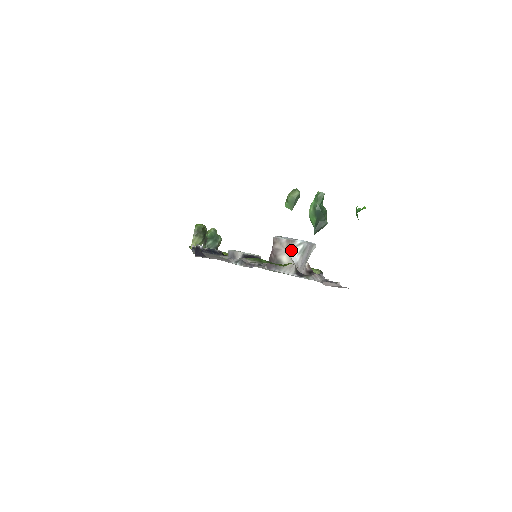
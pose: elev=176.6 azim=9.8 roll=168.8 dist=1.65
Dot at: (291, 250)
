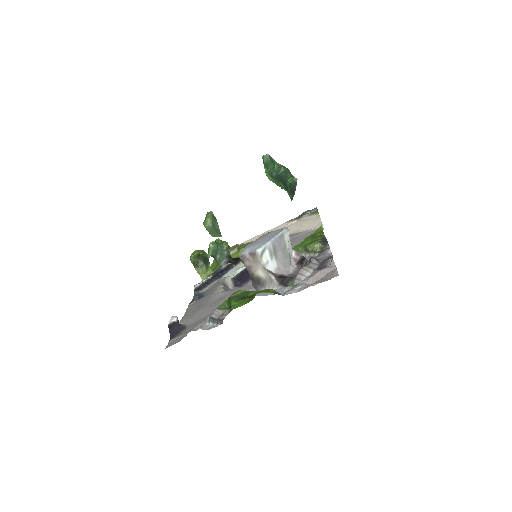
Dot at: (260, 262)
